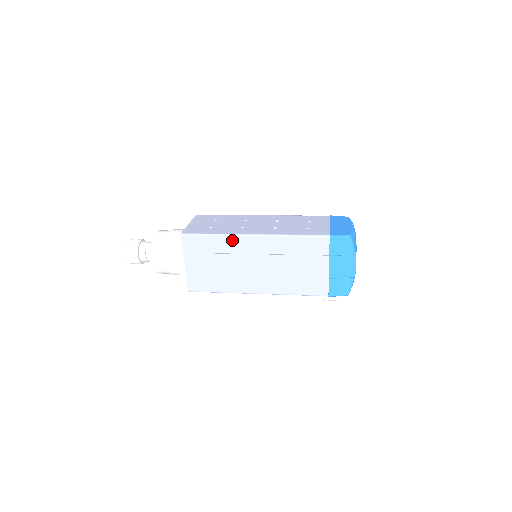
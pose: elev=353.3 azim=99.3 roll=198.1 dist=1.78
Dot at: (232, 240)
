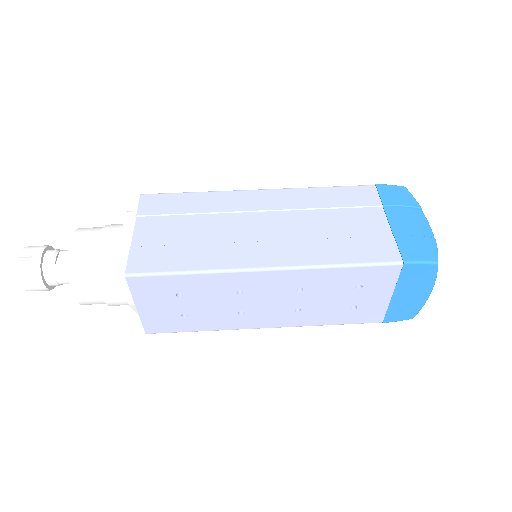
Dot at: occluded
